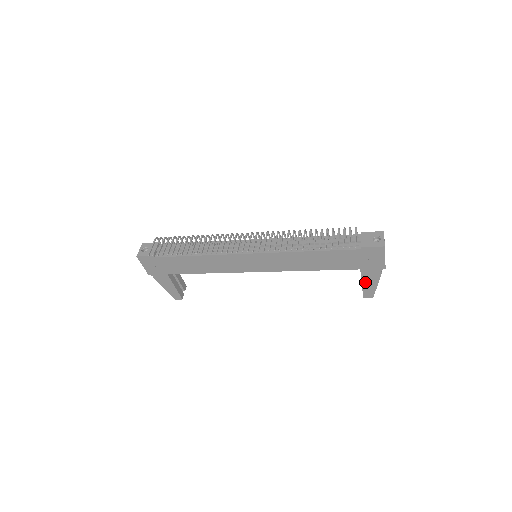
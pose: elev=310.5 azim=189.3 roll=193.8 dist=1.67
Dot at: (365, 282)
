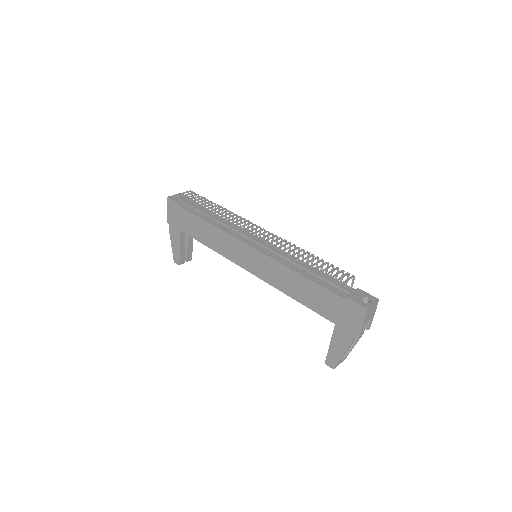
Dot at: (334, 344)
